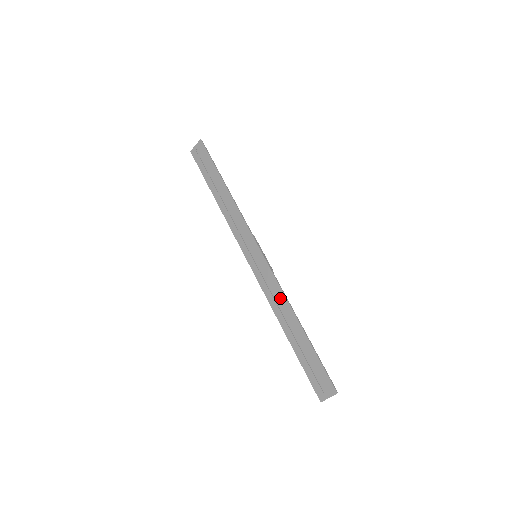
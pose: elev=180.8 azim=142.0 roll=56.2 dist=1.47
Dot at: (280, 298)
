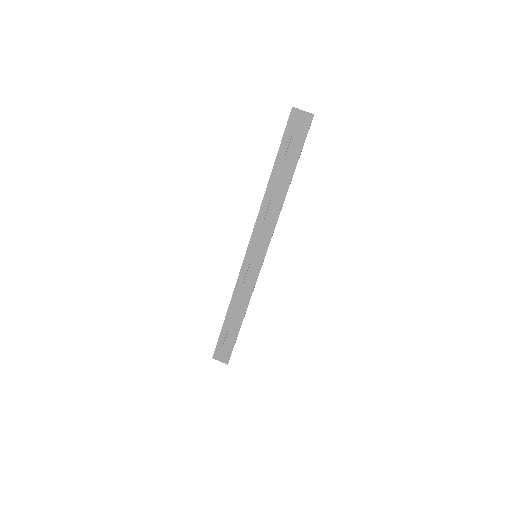
Dot at: (245, 297)
